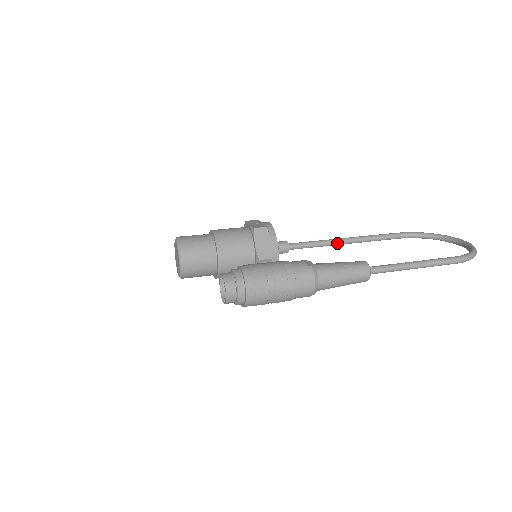
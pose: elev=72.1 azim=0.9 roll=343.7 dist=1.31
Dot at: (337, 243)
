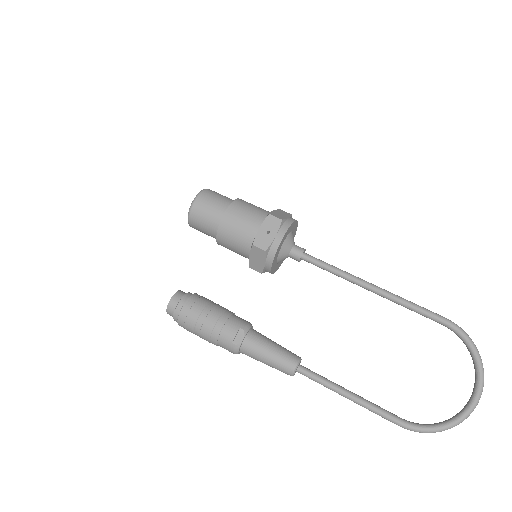
Dot at: (358, 285)
